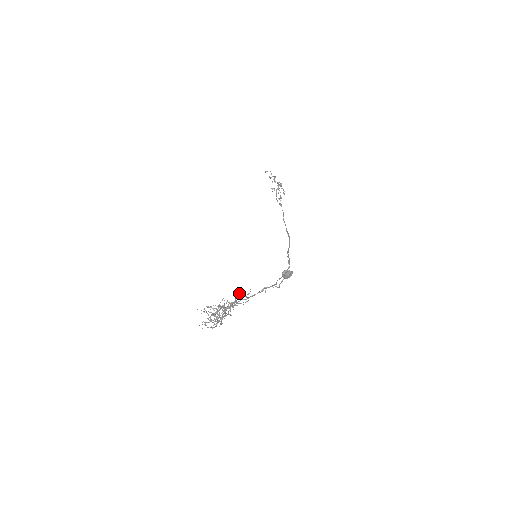
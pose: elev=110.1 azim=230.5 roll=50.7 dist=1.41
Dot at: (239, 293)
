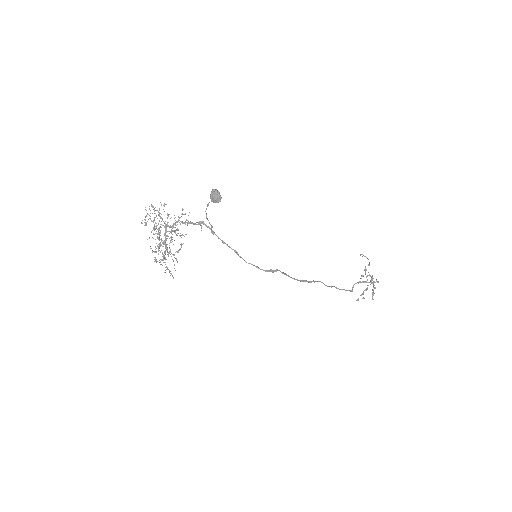
Dot at: (182, 213)
